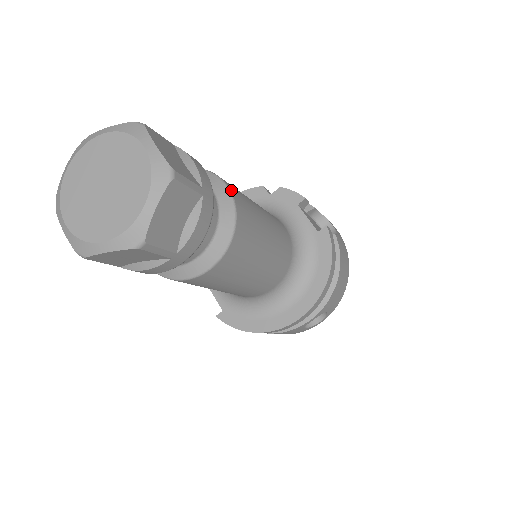
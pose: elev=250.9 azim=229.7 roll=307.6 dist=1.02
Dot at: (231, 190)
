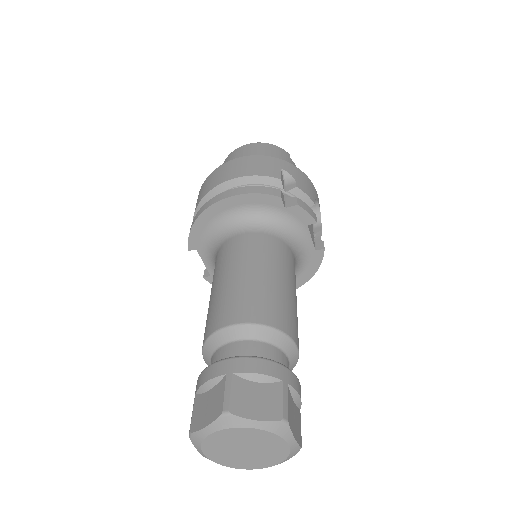
Dot at: (298, 347)
